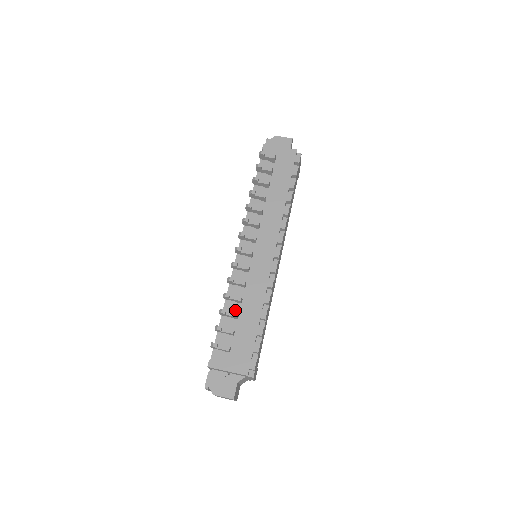
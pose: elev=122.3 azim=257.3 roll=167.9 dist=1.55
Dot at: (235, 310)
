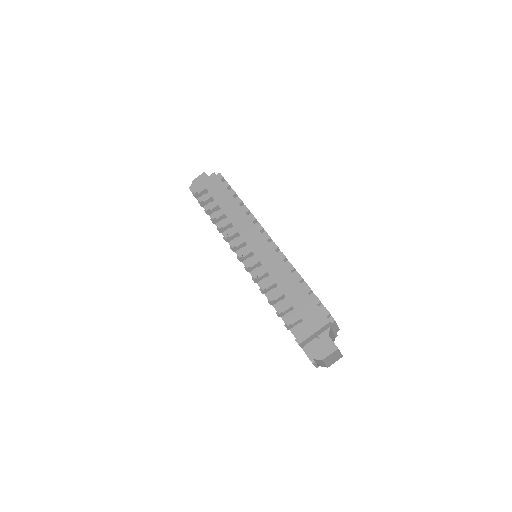
Dot at: occluded
